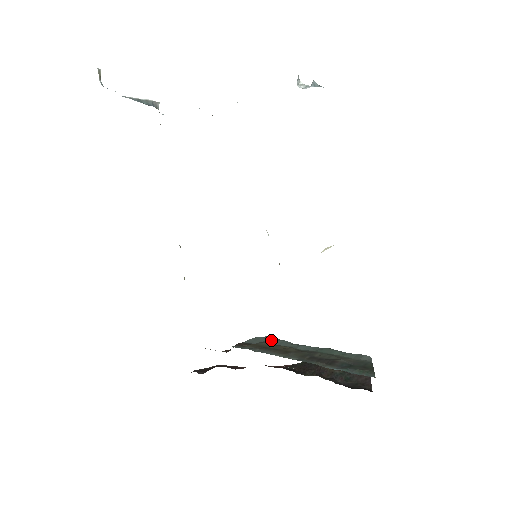
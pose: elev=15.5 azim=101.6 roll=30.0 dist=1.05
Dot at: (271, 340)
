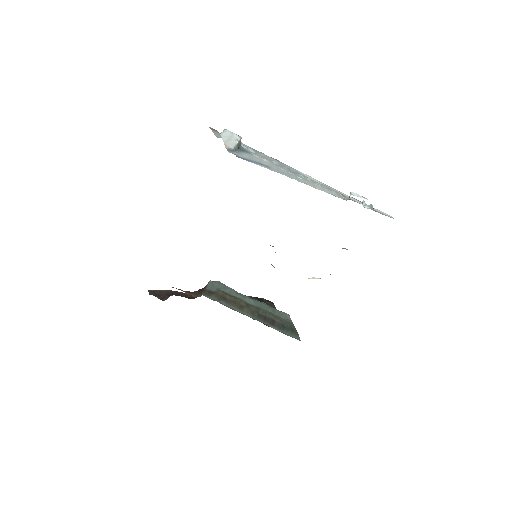
Dot at: (222, 287)
